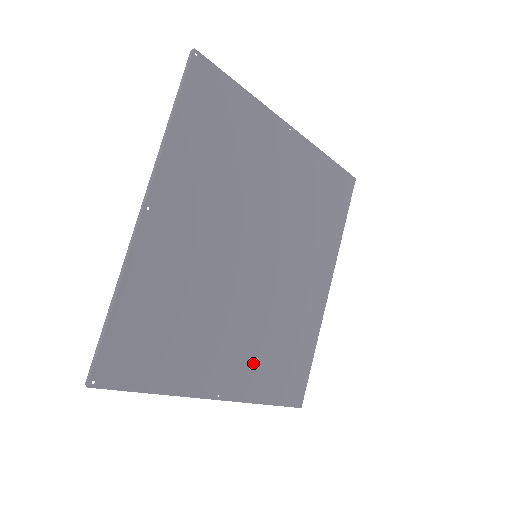
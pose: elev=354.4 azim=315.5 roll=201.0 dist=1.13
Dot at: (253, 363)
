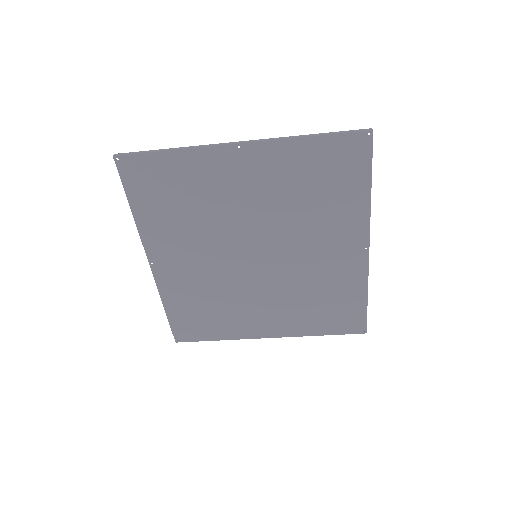
Dot at: (292, 316)
